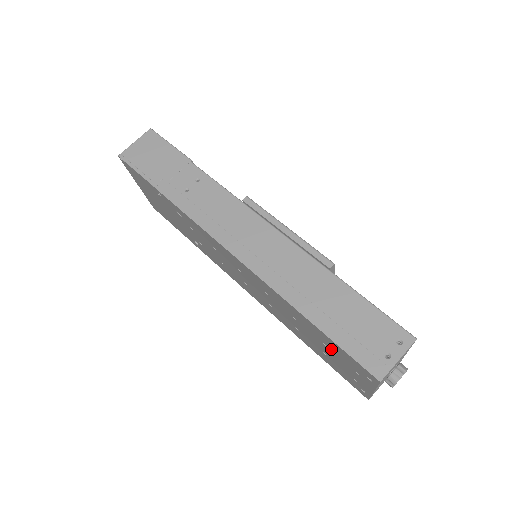
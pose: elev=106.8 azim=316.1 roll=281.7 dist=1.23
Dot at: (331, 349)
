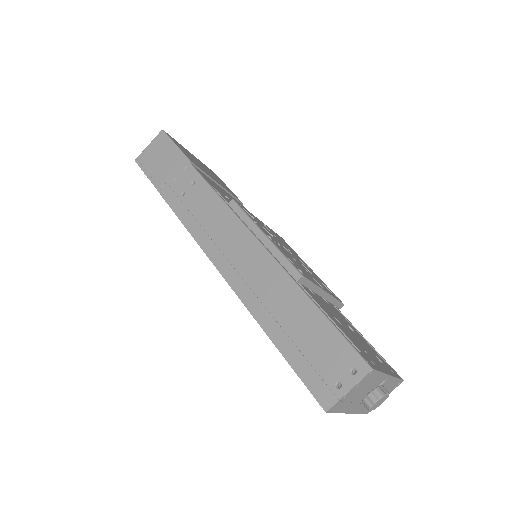
Dot at: occluded
